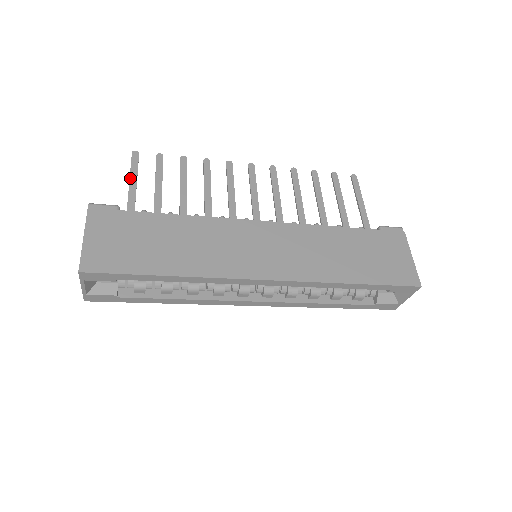
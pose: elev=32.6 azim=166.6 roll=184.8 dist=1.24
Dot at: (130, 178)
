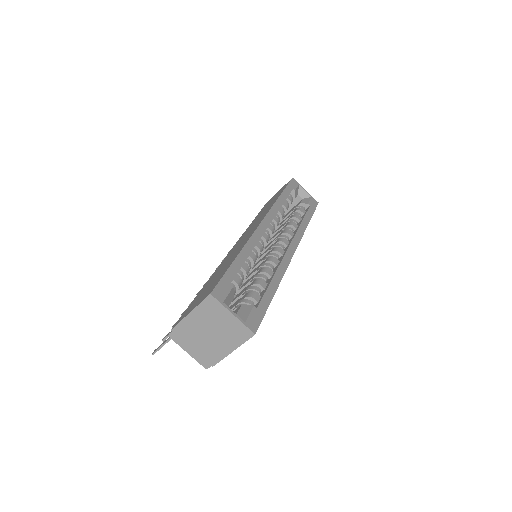
Dot at: (168, 339)
